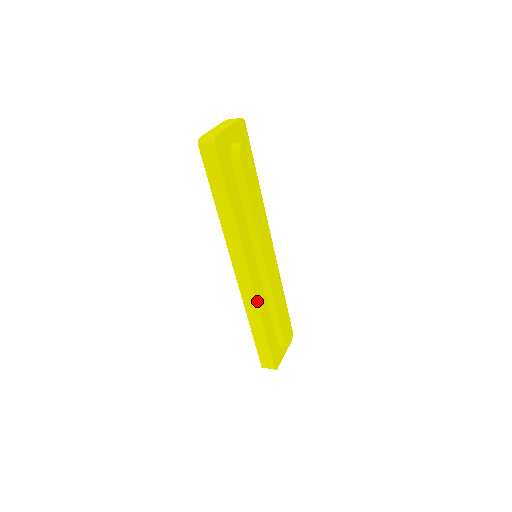
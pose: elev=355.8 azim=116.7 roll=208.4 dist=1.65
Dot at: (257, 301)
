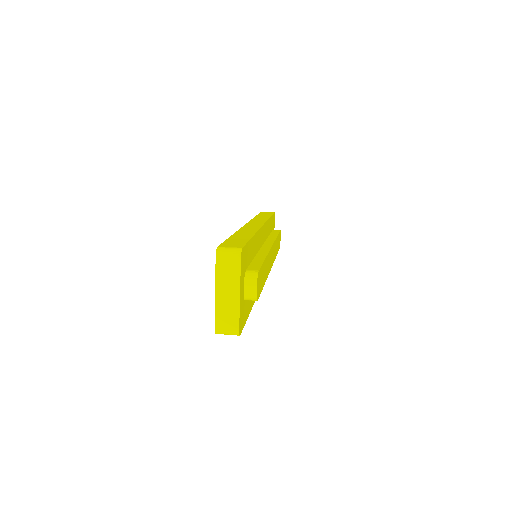
Dot at: occluded
